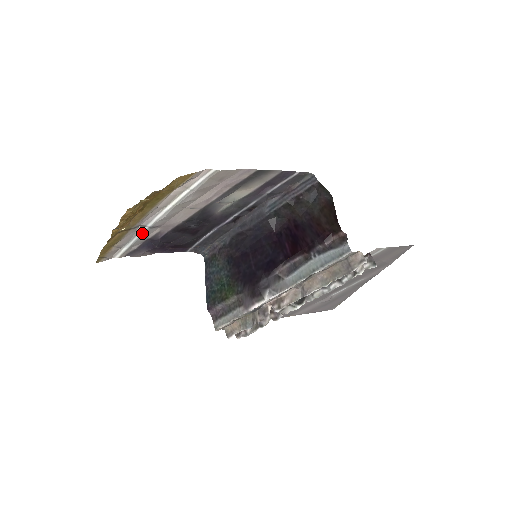
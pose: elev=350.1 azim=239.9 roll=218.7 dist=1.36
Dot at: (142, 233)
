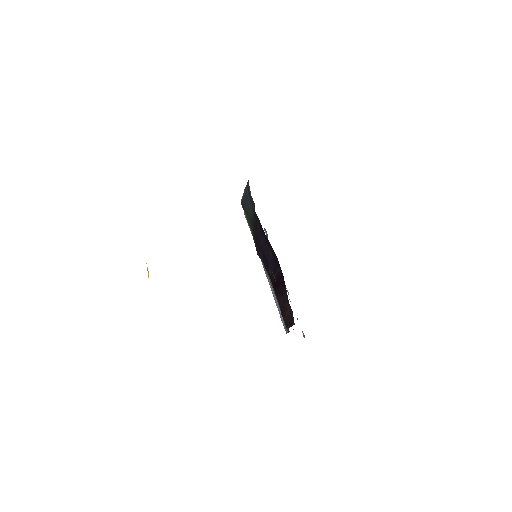
Dot at: occluded
